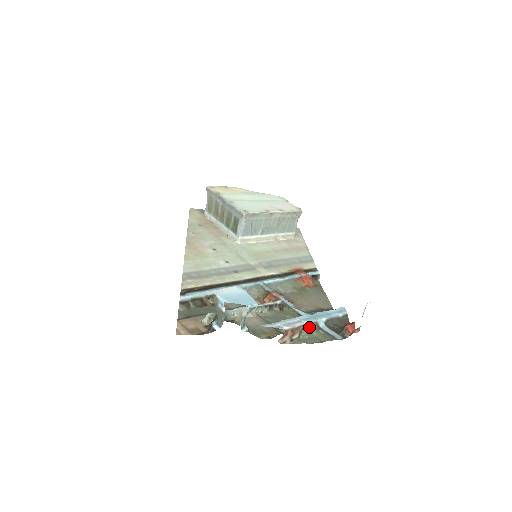
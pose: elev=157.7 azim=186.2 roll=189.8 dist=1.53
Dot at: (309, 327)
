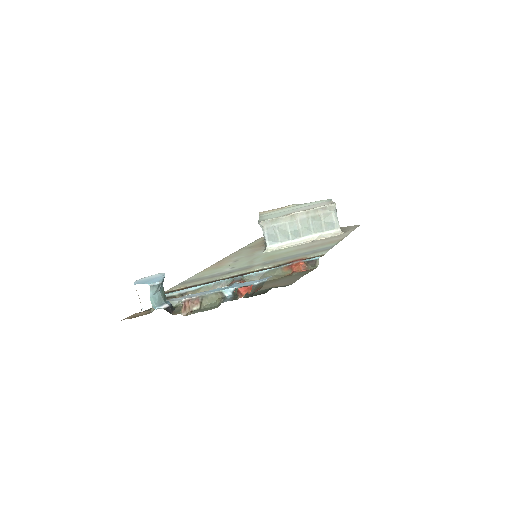
Dot at: (211, 297)
